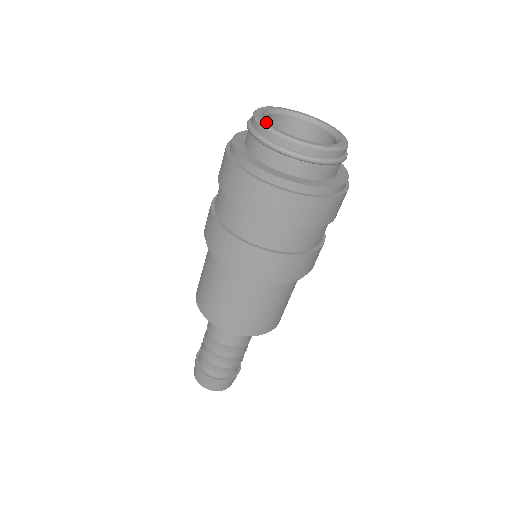
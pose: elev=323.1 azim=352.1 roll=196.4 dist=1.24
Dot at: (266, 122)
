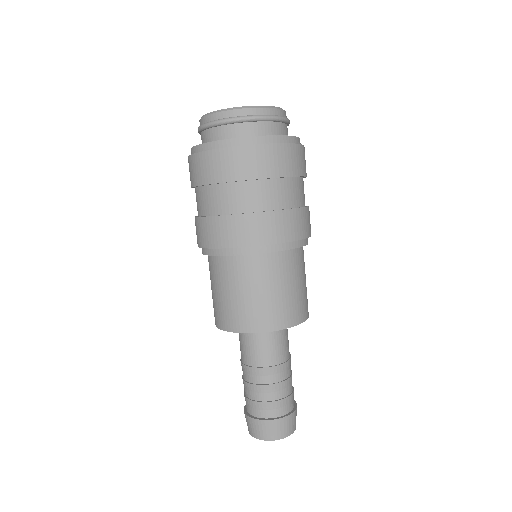
Dot at: occluded
